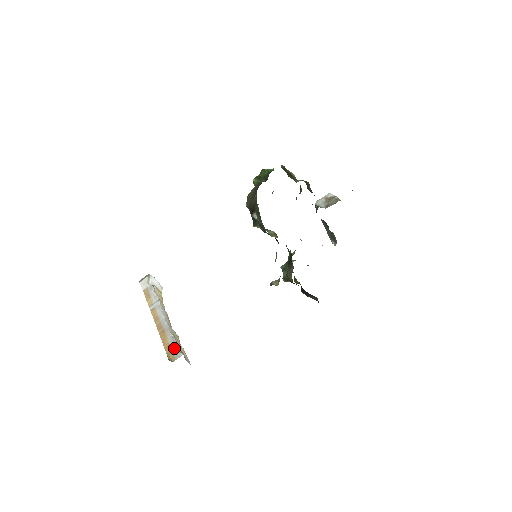
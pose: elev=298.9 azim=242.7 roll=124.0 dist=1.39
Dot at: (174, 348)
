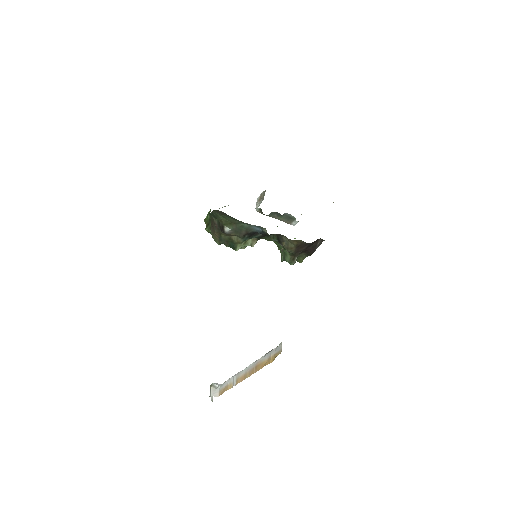
Dot at: (273, 352)
